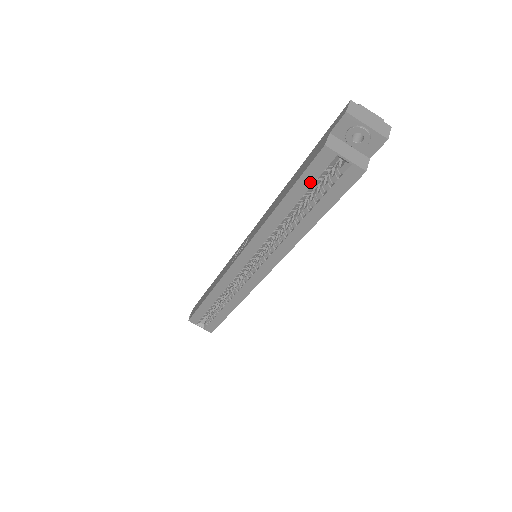
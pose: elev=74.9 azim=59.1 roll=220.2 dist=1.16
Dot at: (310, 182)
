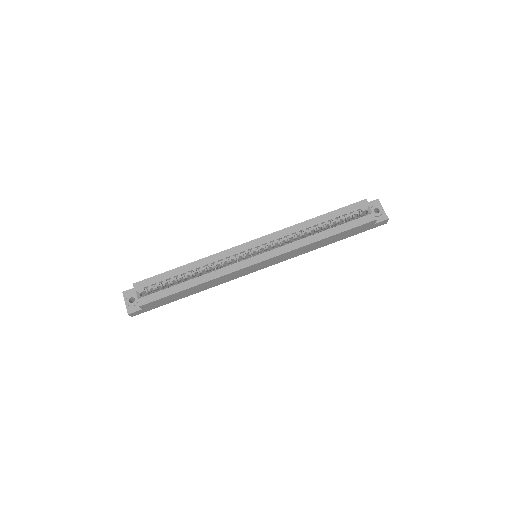
Dot at: (345, 212)
